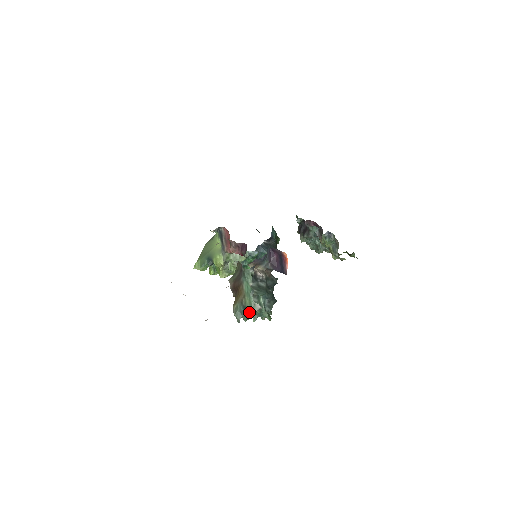
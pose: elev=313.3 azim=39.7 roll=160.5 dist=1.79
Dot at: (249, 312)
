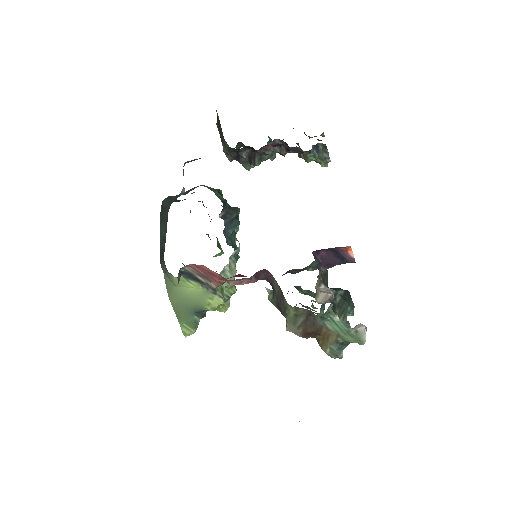
Dot at: occluded
